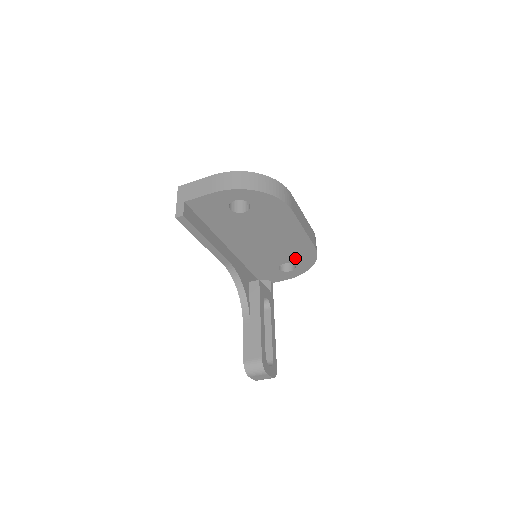
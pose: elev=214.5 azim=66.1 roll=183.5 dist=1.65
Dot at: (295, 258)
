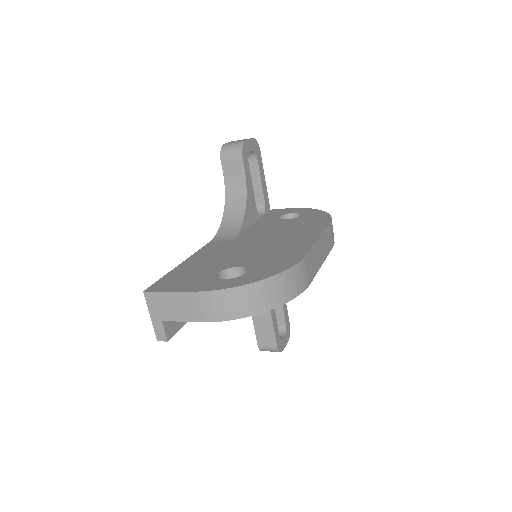
Dot at: occluded
